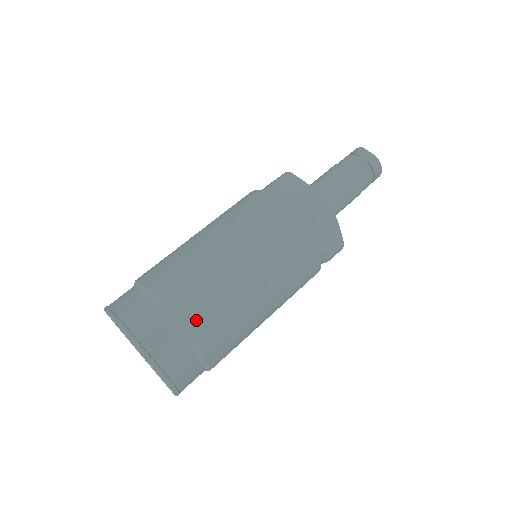
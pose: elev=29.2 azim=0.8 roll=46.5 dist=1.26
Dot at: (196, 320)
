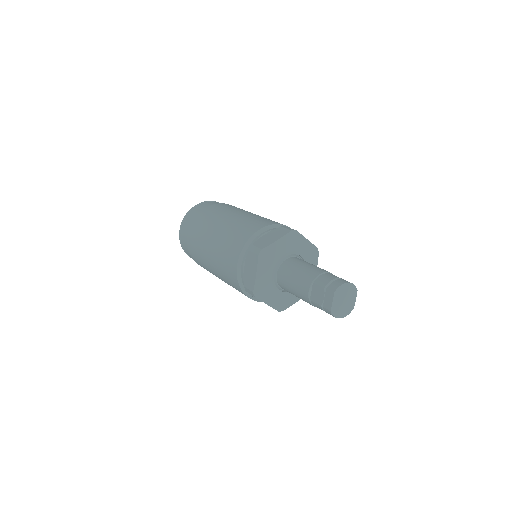
Dot at: (194, 257)
